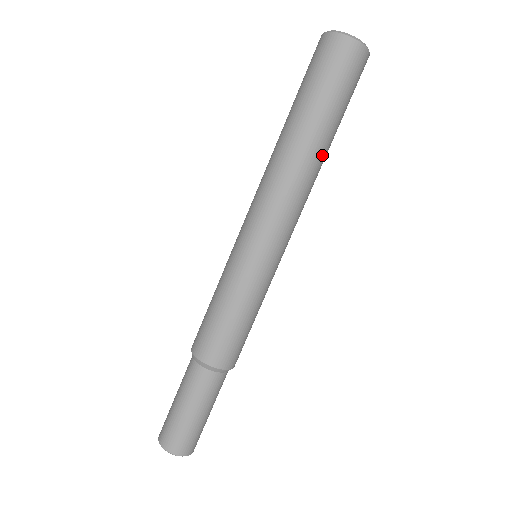
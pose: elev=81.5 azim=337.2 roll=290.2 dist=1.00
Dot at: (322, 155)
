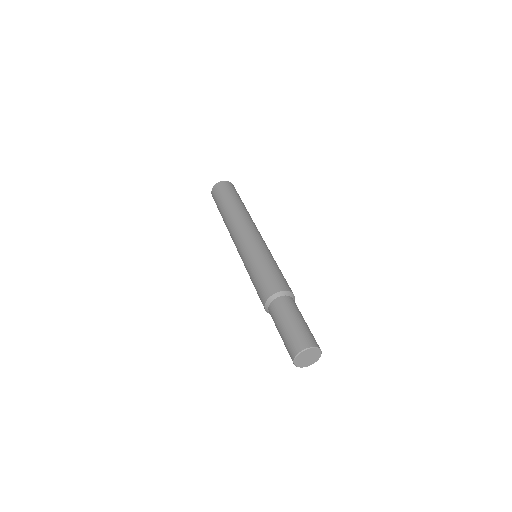
Dot at: (243, 208)
